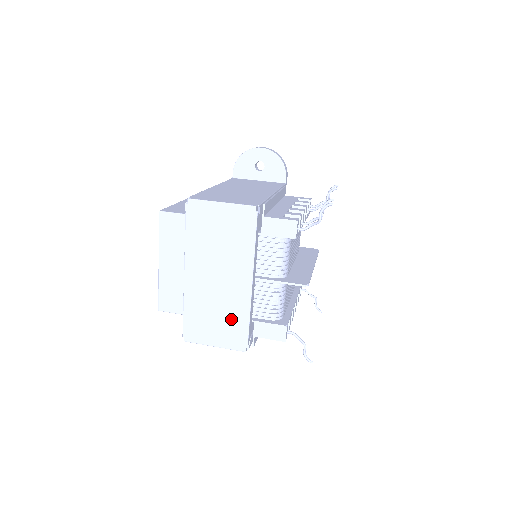
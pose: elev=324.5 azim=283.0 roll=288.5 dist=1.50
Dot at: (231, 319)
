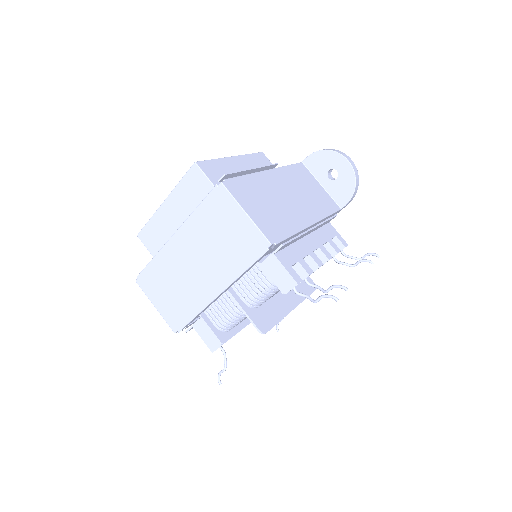
Dot at: (182, 302)
